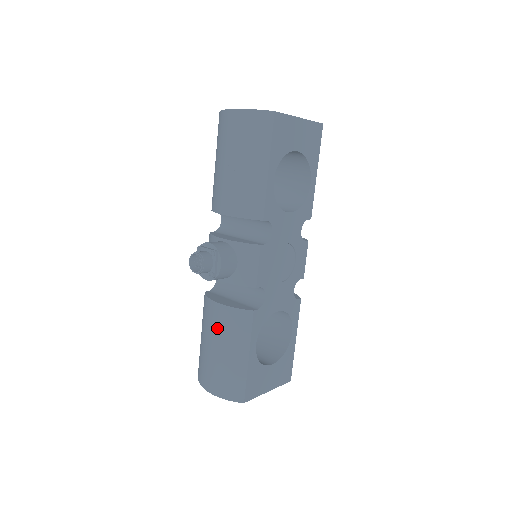
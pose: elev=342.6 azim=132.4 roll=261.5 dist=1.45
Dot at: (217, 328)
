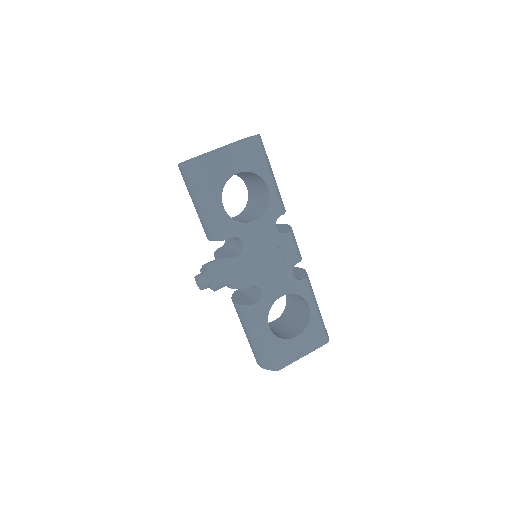
Dot at: (241, 320)
